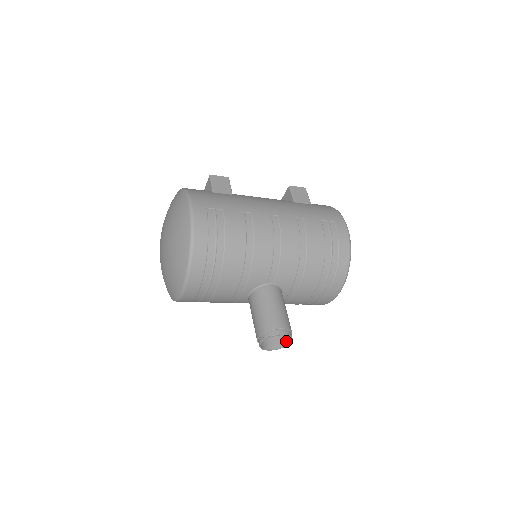
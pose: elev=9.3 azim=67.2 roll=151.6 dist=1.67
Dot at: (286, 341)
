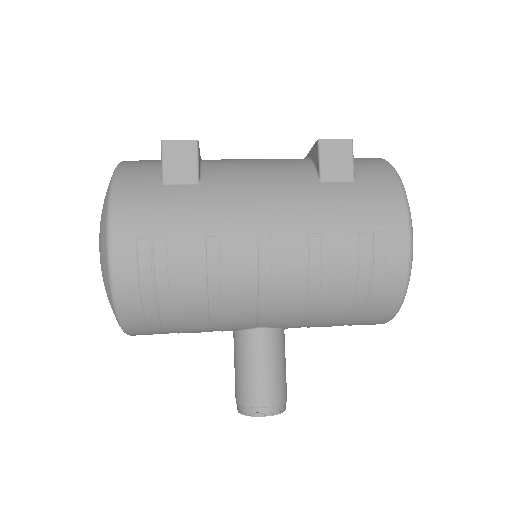
Dot at: occluded
